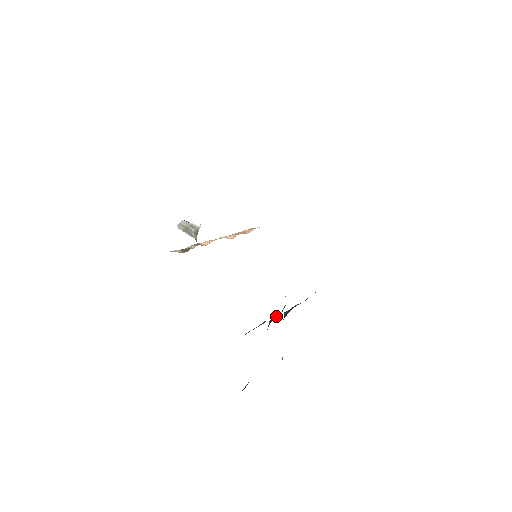
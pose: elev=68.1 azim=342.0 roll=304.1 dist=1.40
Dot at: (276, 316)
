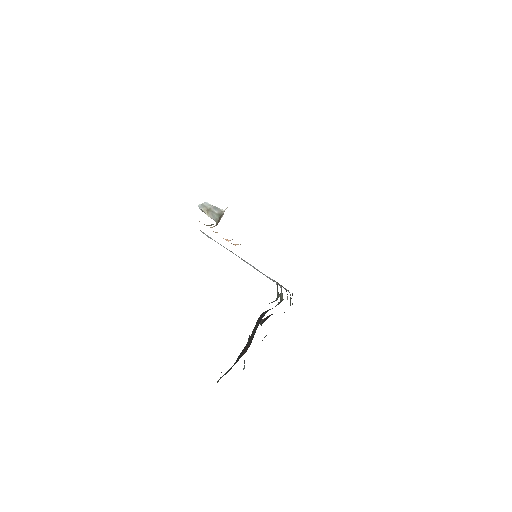
Dot at: (270, 309)
